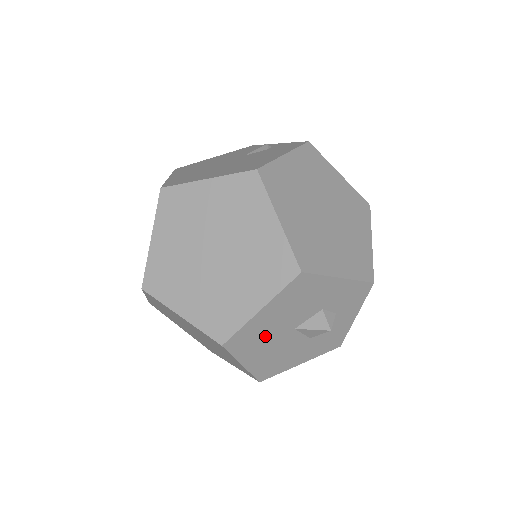
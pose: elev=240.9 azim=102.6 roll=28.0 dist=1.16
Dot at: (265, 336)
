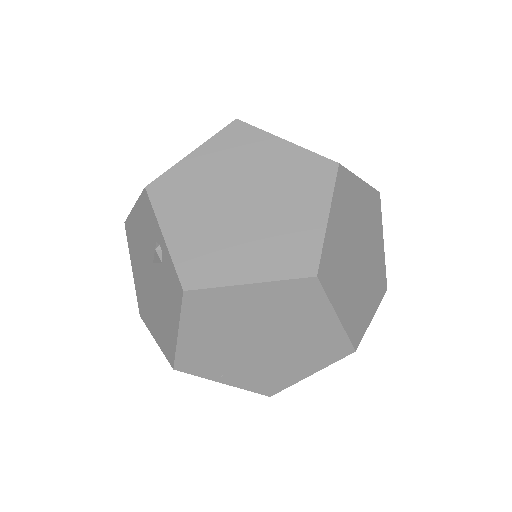
Dot at: occluded
